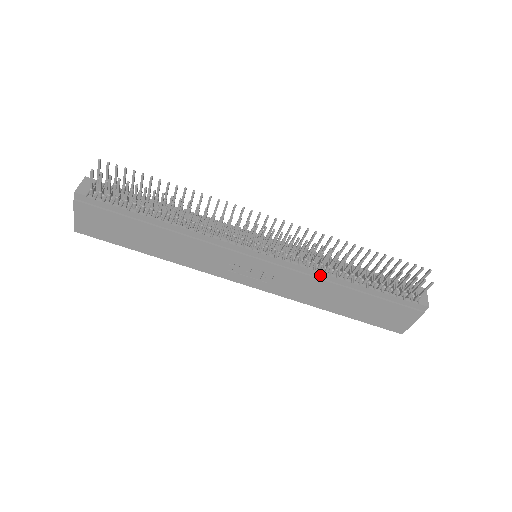
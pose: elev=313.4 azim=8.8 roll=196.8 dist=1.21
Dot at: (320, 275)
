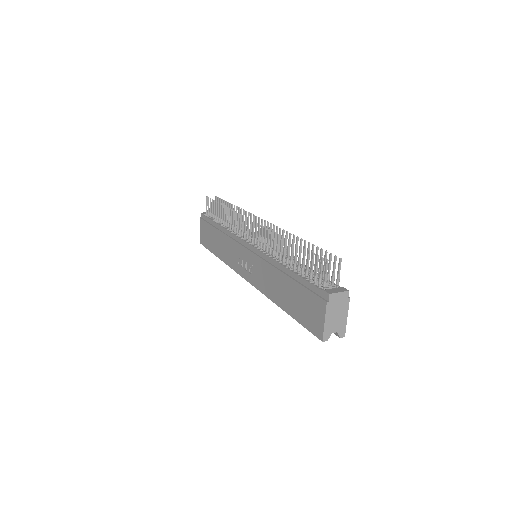
Dot at: (272, 261)
